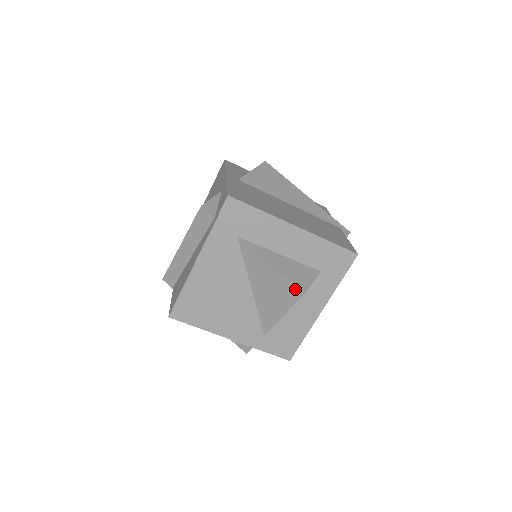
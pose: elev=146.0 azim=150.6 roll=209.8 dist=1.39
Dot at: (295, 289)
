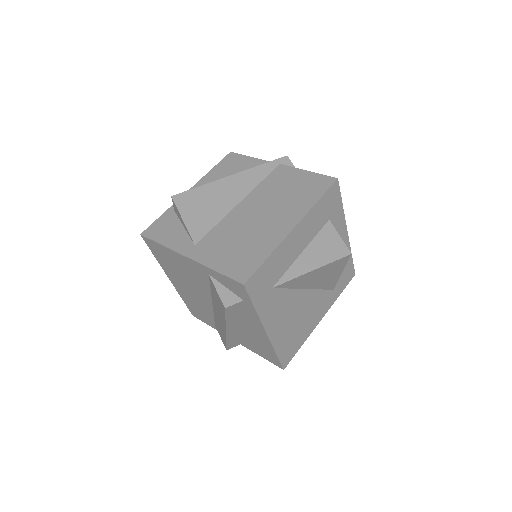
Dot at: (342, 259)
